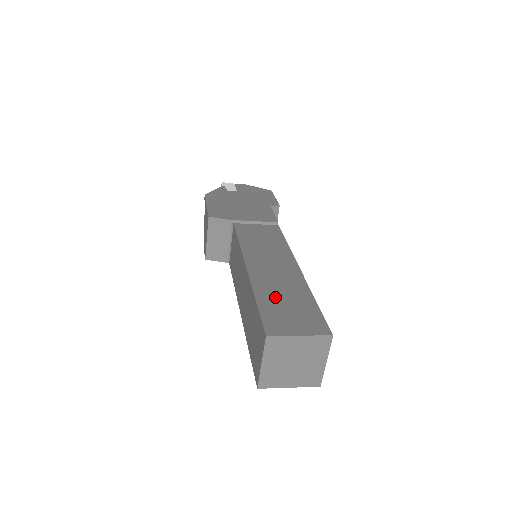
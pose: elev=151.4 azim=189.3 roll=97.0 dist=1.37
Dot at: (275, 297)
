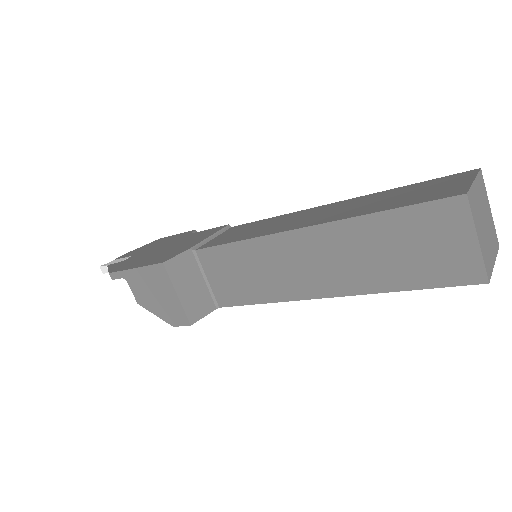
Dot at: (382, 203)
